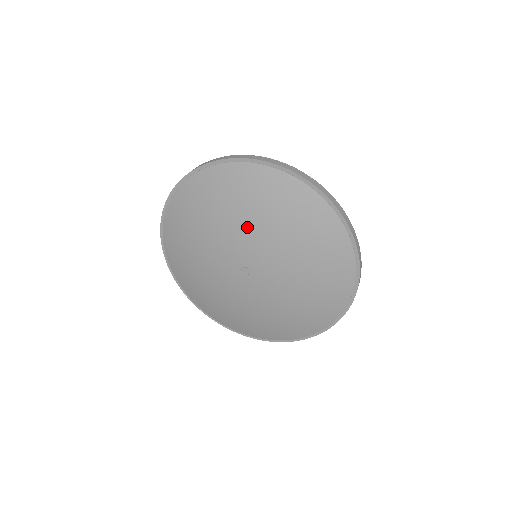
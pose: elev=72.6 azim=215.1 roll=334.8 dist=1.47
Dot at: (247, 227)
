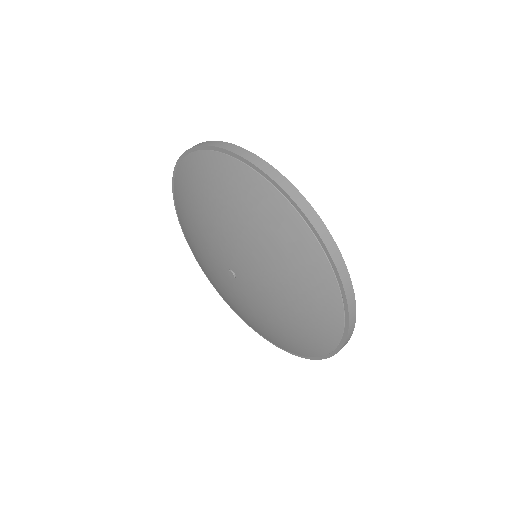
Dot at: (217, 224)
